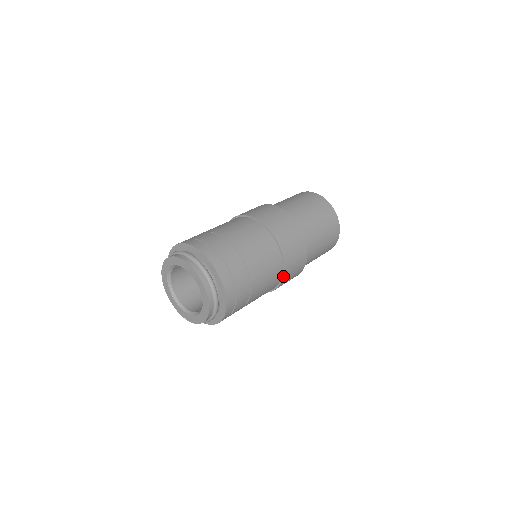
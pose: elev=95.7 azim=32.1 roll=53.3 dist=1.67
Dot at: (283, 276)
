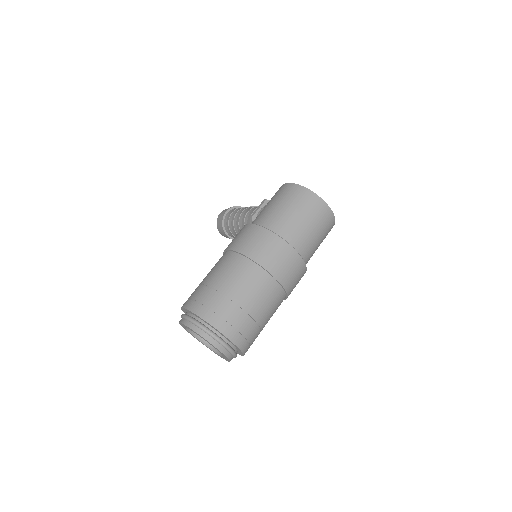
Dot at: (286, 298)
